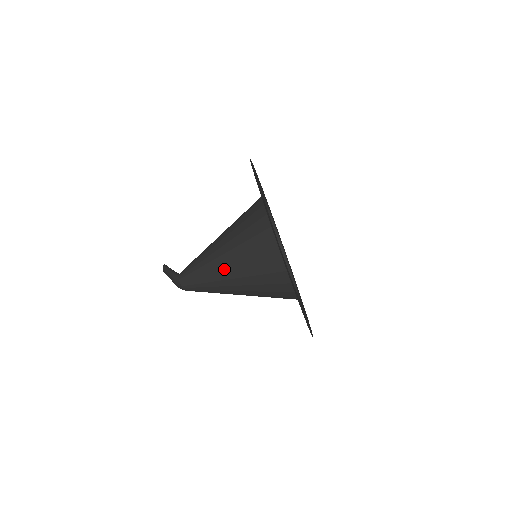
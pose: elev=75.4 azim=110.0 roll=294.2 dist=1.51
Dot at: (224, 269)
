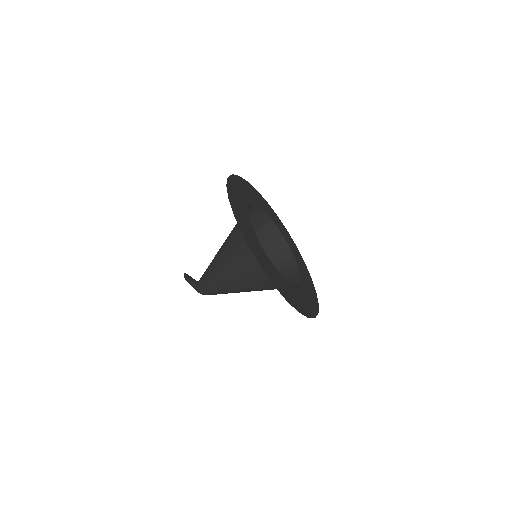
Dot at: (230, 279)
